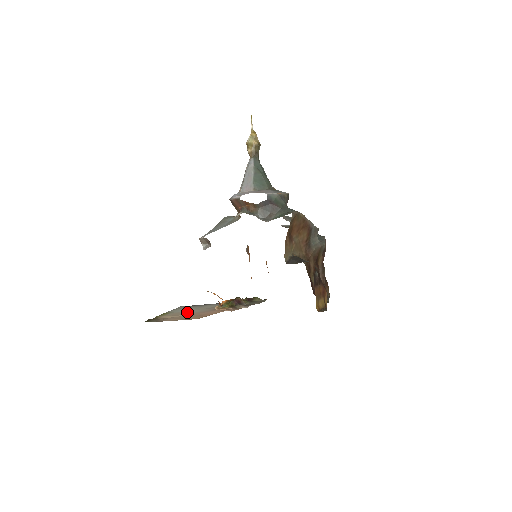
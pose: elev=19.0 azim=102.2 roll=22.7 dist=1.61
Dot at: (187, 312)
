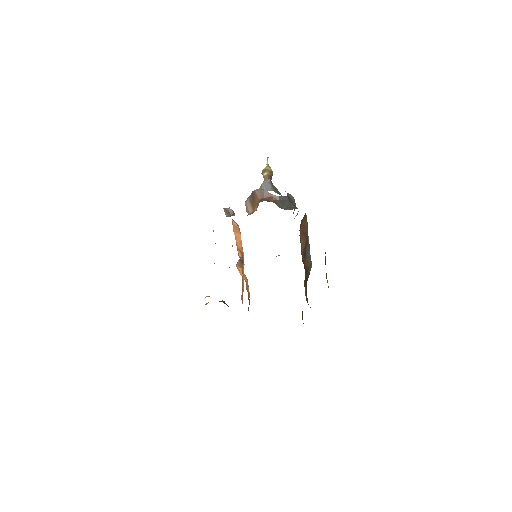
Dot at: occluded
